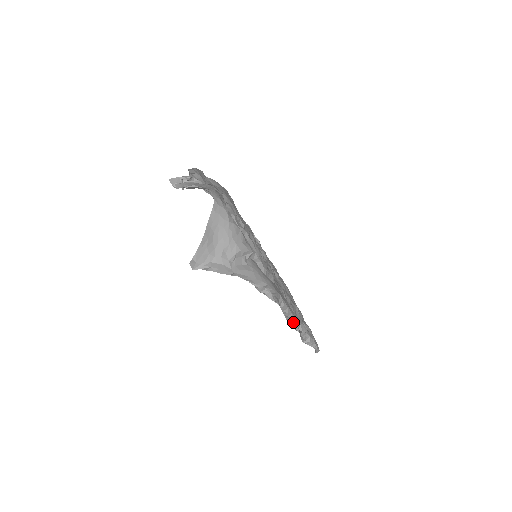
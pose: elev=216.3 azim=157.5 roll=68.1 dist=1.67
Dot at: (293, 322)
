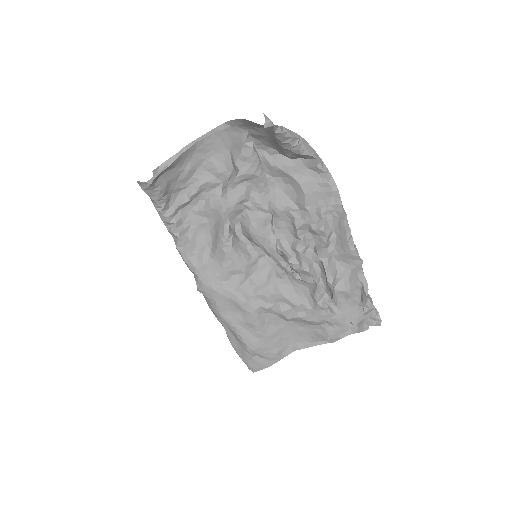
Dot at: (352, 241)
